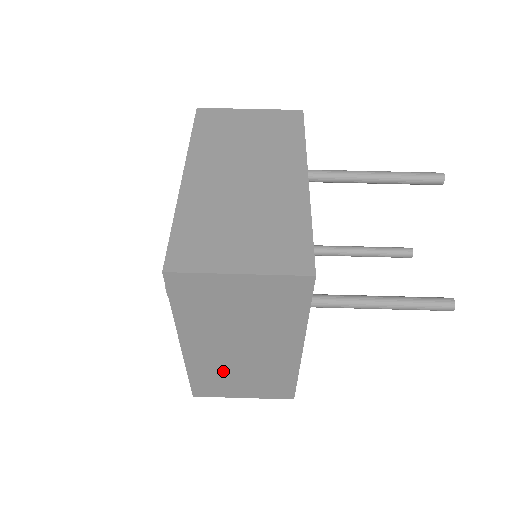
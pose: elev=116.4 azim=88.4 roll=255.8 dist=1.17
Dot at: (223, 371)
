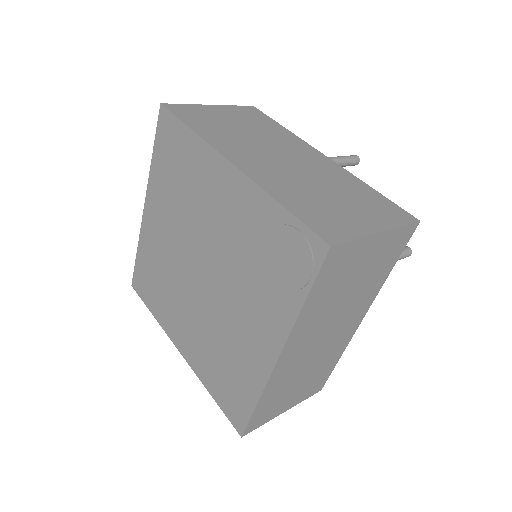
Dot at: (291, 379)
